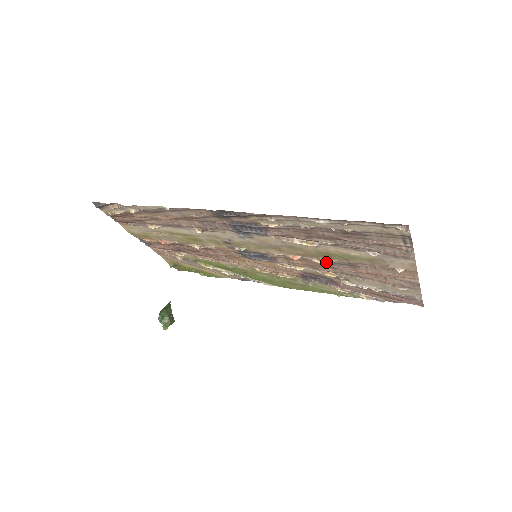
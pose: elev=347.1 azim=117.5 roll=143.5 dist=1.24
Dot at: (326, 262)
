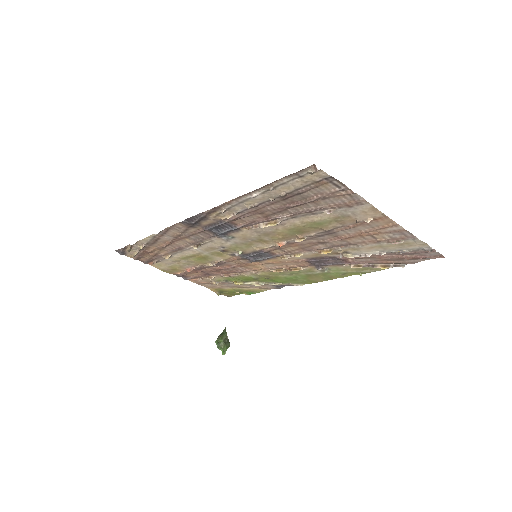
Dot at: (309, 239)
